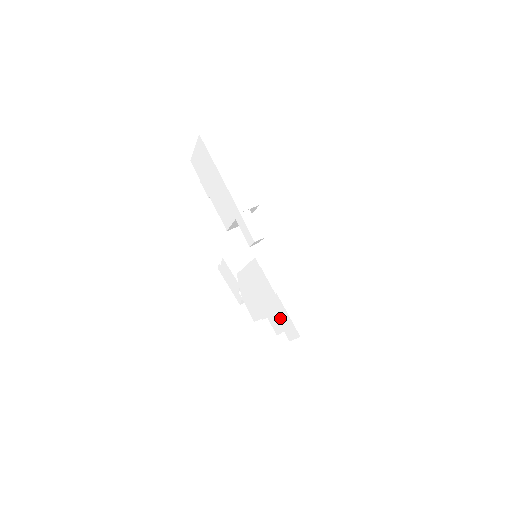
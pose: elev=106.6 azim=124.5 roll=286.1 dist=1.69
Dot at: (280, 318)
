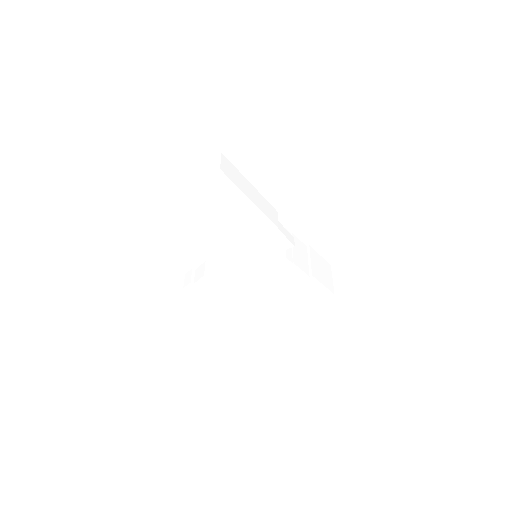
Dot at: (306, 292)
